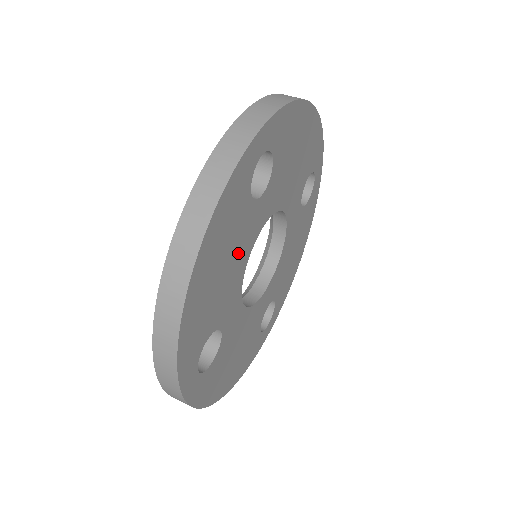
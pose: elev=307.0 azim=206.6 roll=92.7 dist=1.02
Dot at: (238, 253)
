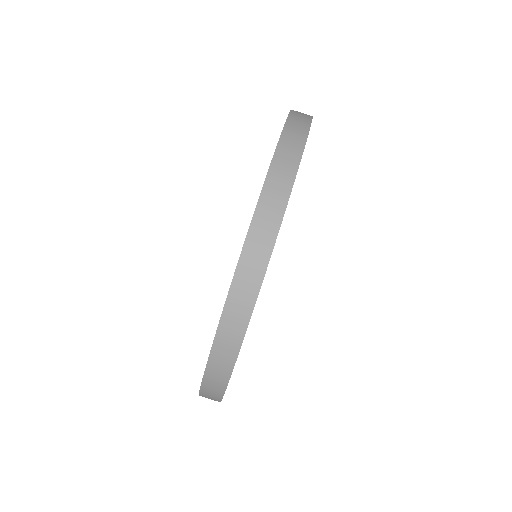
Dot at: occluded
